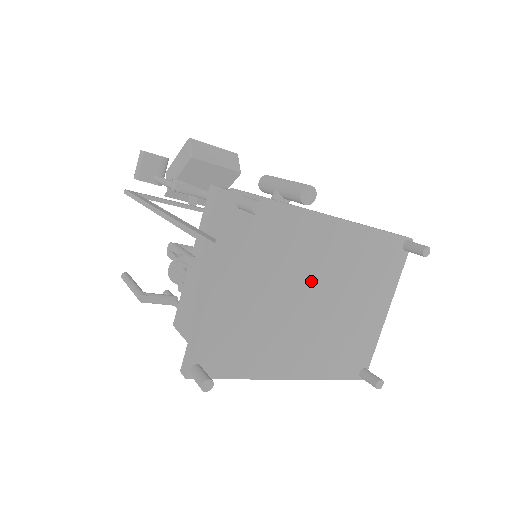
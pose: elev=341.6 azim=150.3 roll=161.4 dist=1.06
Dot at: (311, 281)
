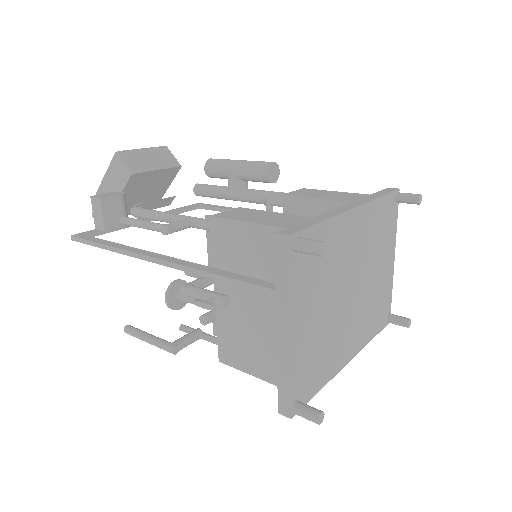
Dot at: (348, 274)
